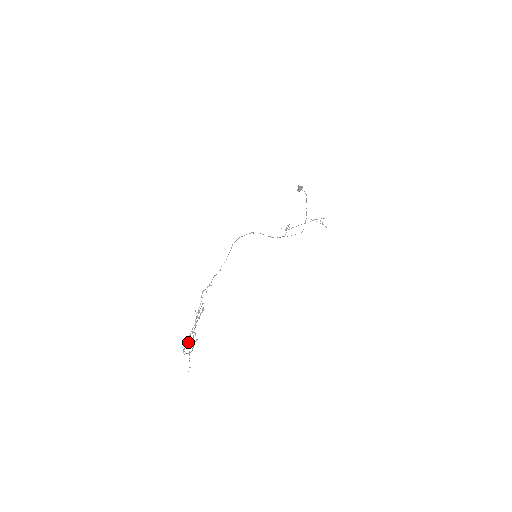
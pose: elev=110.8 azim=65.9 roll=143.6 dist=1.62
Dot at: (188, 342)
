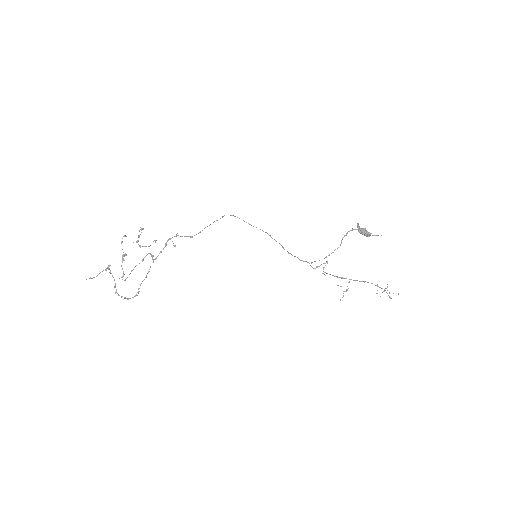
Dot at: (125, 279)
